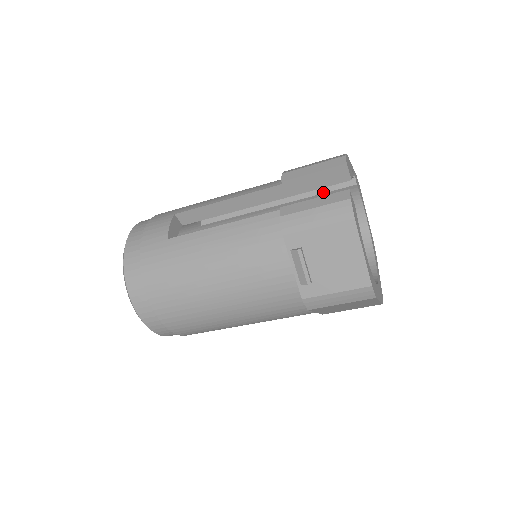
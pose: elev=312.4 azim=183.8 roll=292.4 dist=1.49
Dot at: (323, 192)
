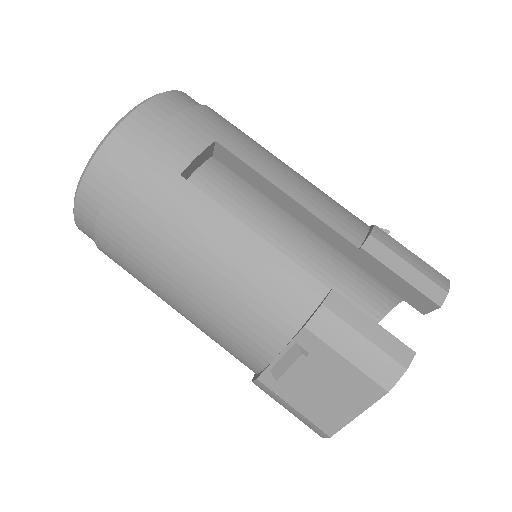
Dot at: occluded
